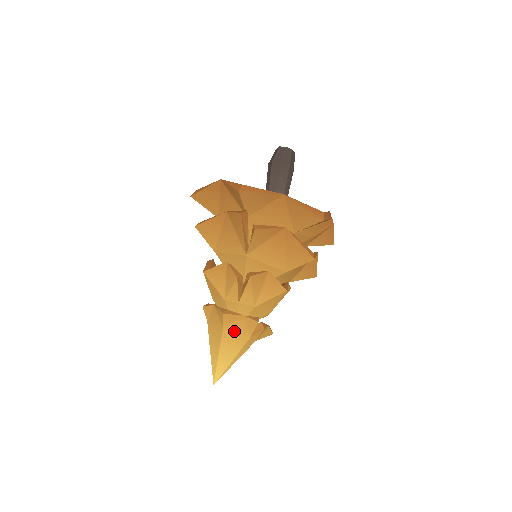
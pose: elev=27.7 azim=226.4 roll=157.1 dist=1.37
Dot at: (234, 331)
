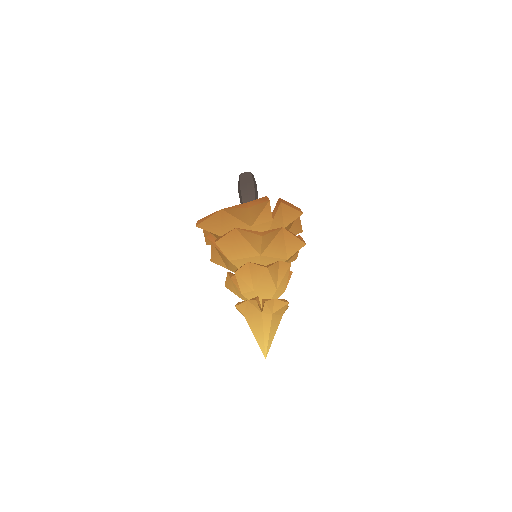
Dot at: (251, 314)
